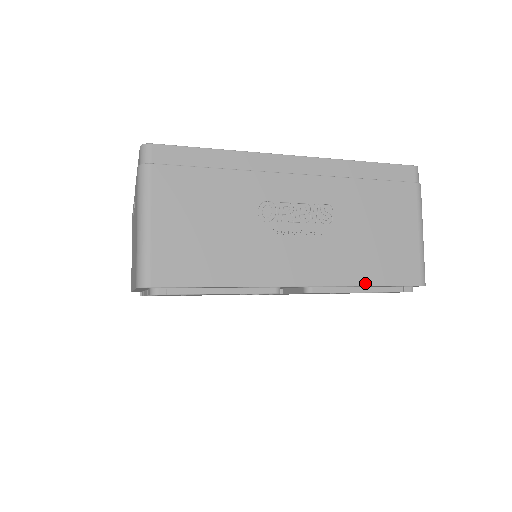
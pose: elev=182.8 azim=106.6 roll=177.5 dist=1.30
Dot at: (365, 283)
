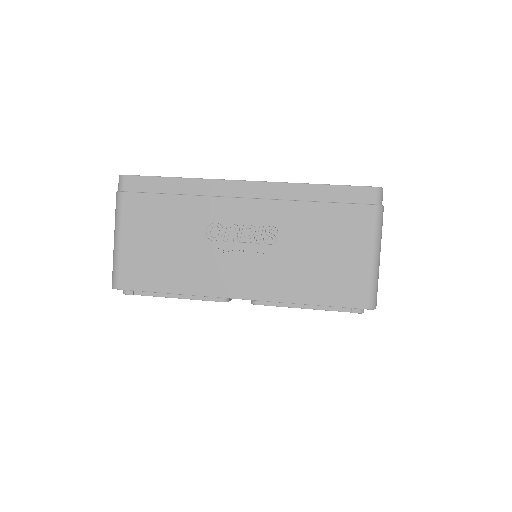
Dot at: (304, 301)
